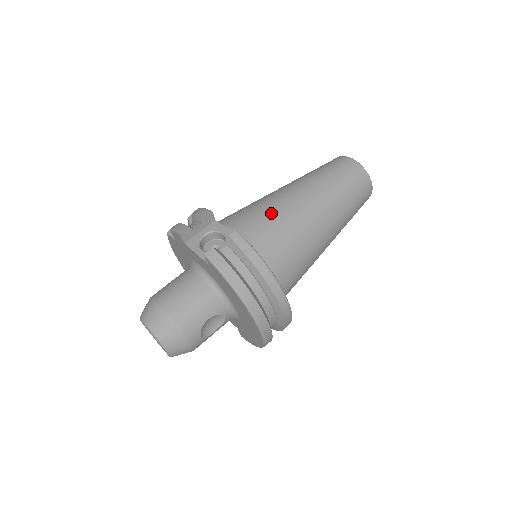
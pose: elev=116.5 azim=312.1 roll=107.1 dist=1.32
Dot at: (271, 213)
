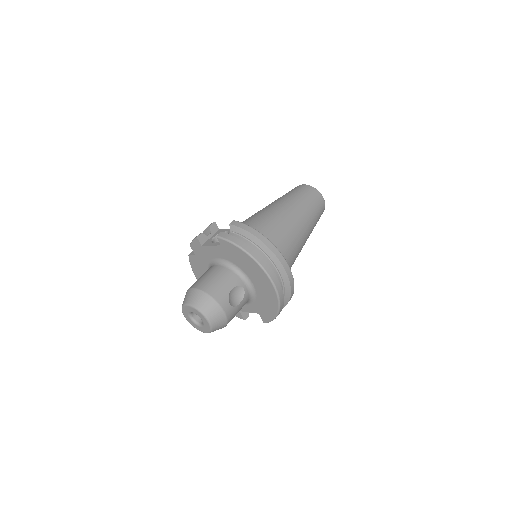
Dot at: (256, 217)
